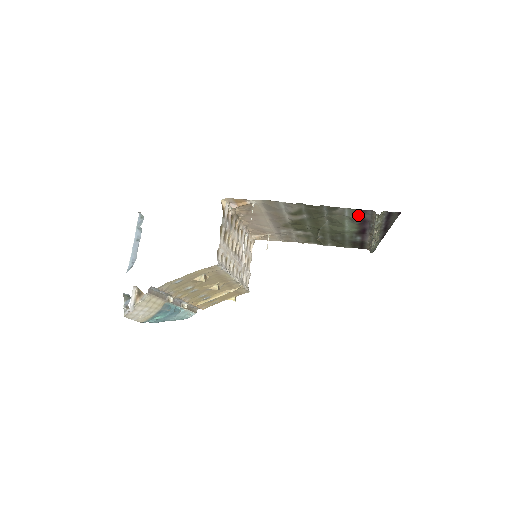
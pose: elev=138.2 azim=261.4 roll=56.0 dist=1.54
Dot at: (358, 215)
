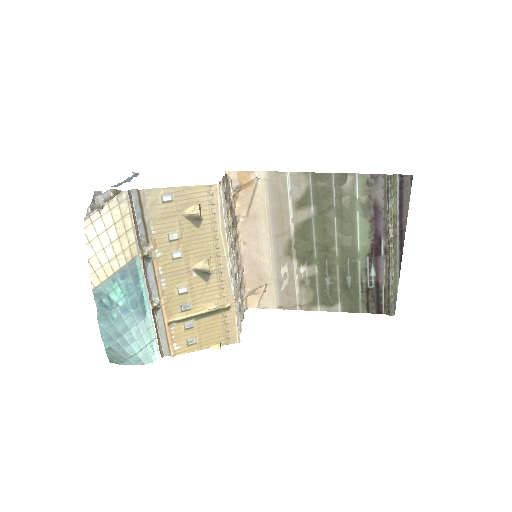
Dot at: (369, 194)
